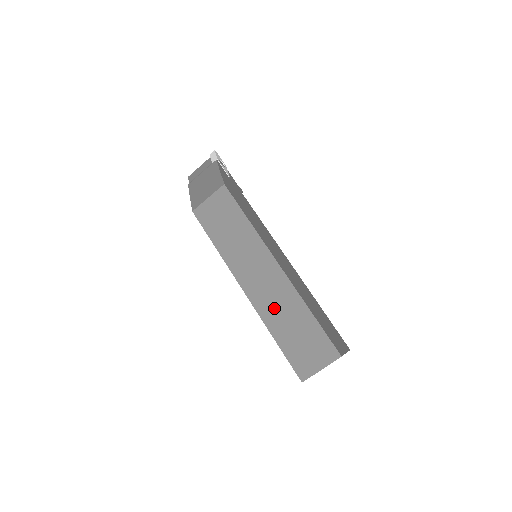
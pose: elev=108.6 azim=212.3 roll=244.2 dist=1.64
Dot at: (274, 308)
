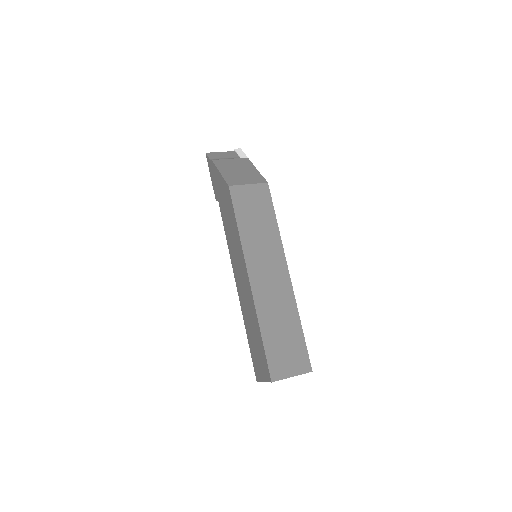
Dot at: (271, 307)
